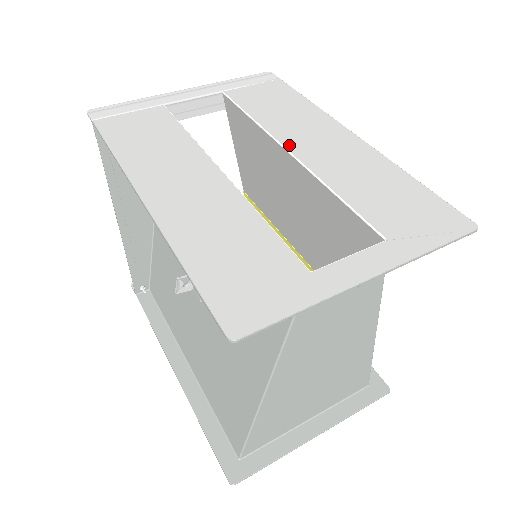
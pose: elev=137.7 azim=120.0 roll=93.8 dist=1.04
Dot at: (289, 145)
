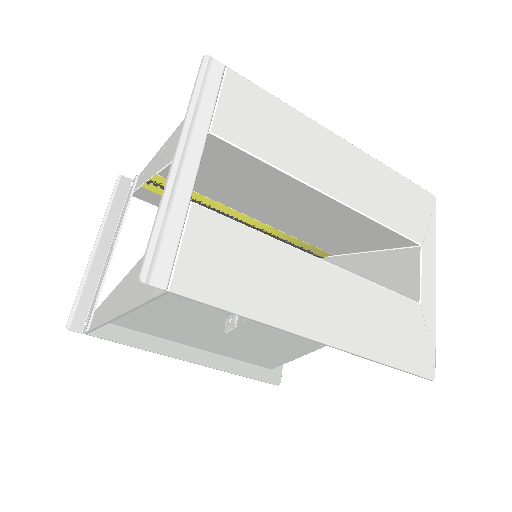
Dot at: (325, 188)
